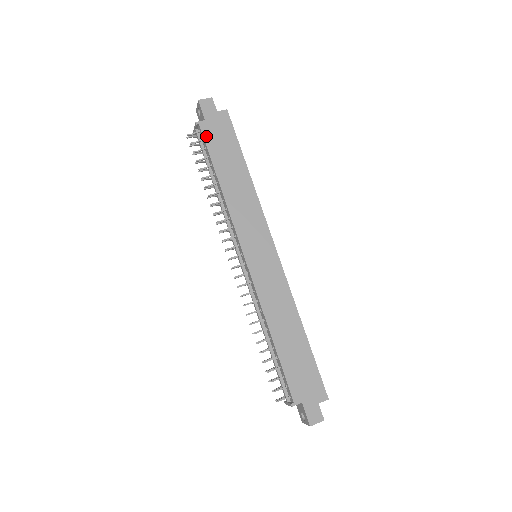
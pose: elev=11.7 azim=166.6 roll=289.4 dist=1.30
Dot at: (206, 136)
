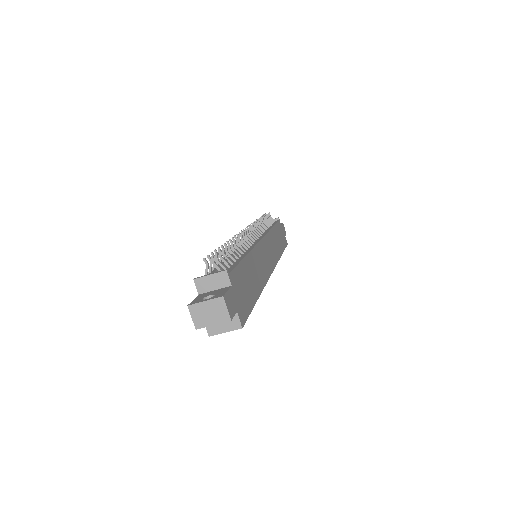
Dot at: (279, 224)
